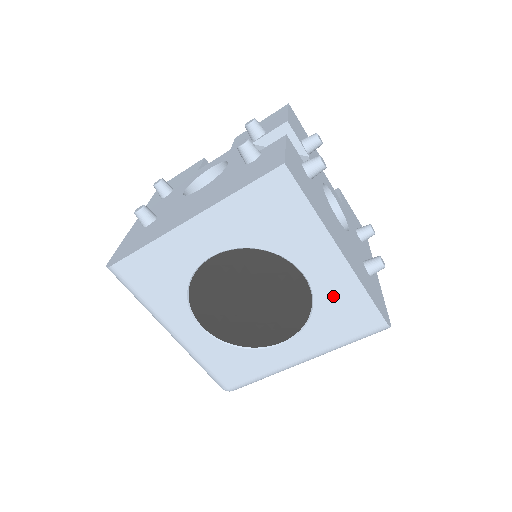
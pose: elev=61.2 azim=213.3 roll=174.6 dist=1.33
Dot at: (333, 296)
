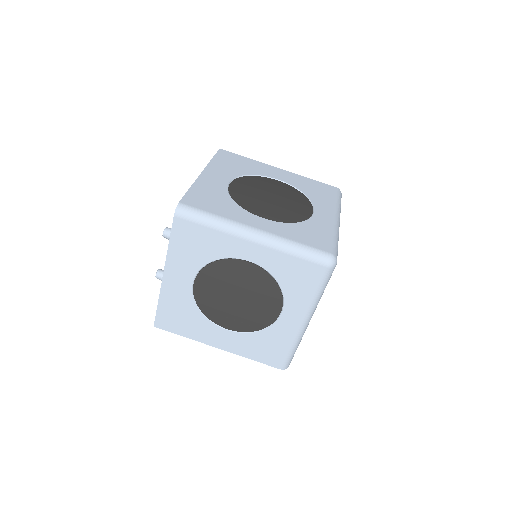
Dot at: (300, 184)
